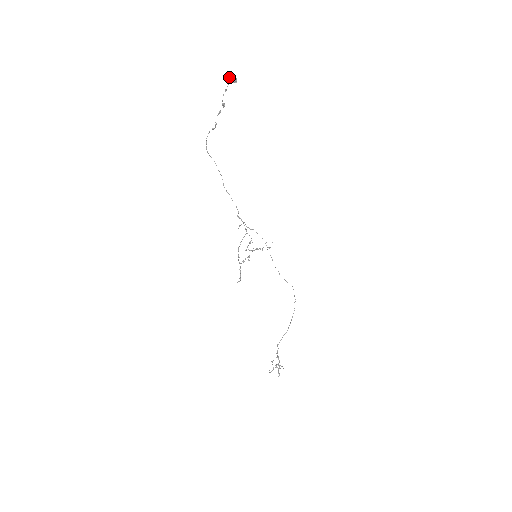
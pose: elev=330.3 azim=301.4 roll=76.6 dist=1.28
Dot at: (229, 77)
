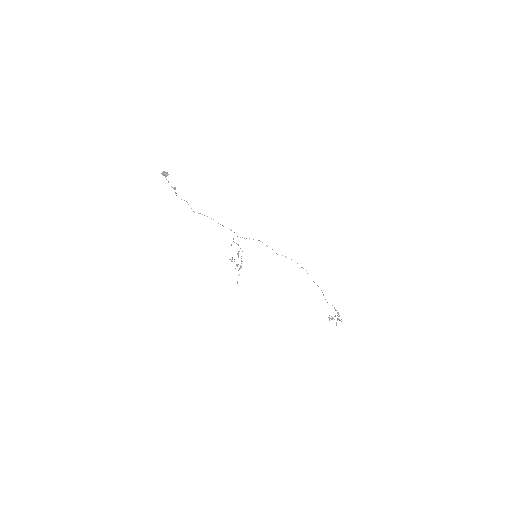
Dot at: (163, 175)
